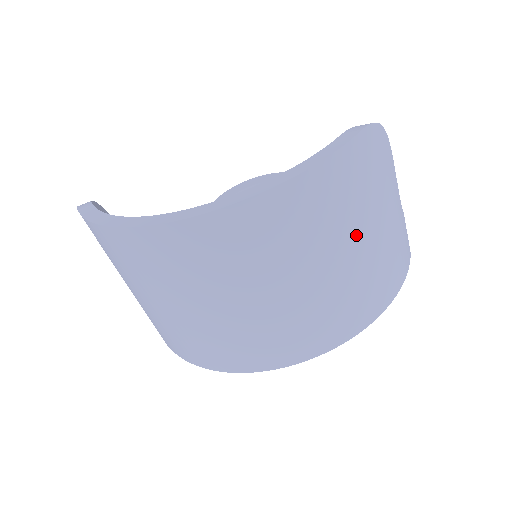
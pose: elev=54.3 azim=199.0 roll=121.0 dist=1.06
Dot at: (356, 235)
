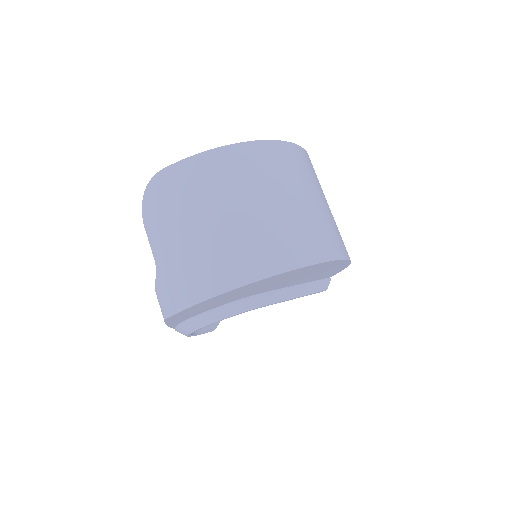
Dot at: occluded
